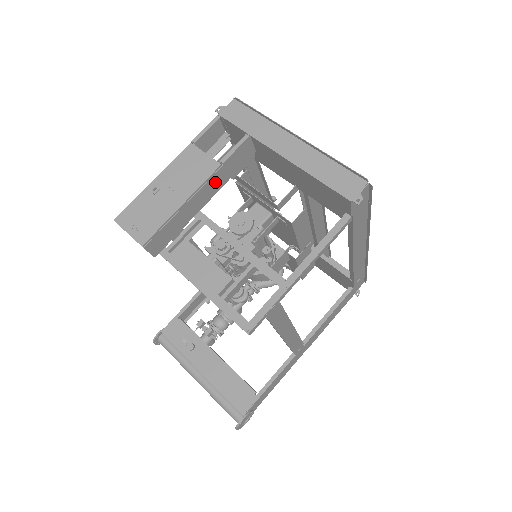
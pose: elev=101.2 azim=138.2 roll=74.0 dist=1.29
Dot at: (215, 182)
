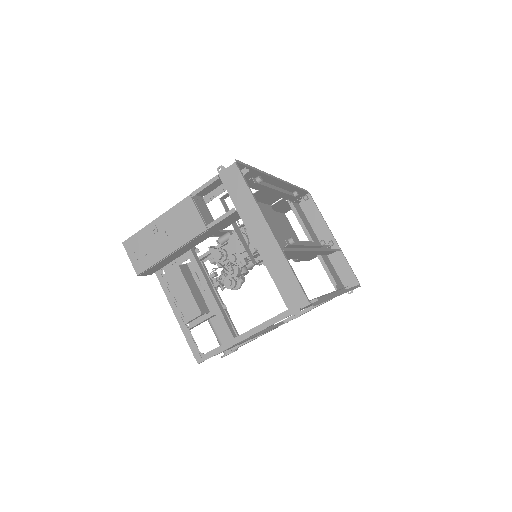
Dot at: (203, 236)
